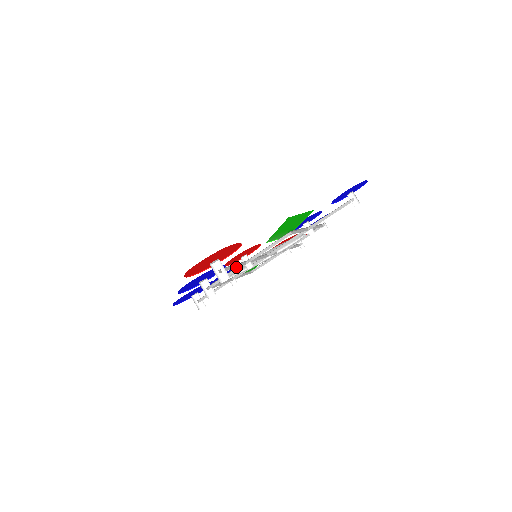
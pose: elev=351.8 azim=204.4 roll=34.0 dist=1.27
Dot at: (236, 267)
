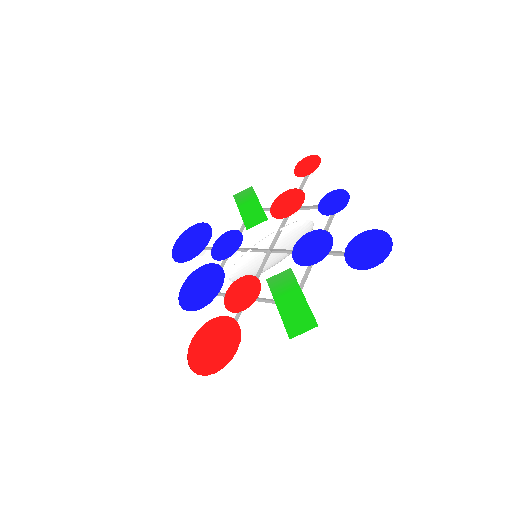
Dot at: (236, 319)
